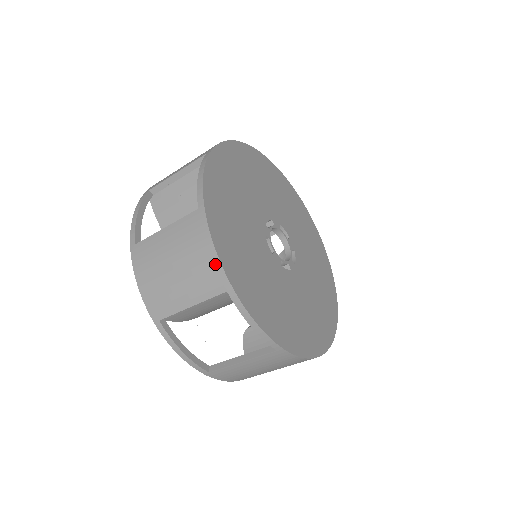
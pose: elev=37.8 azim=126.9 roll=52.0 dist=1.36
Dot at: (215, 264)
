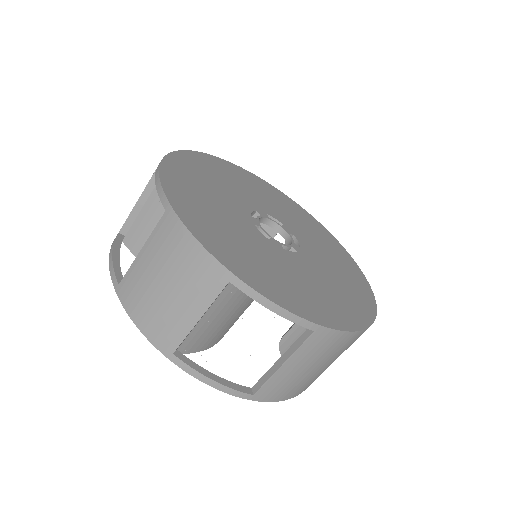
Dot at: (204, 257)
